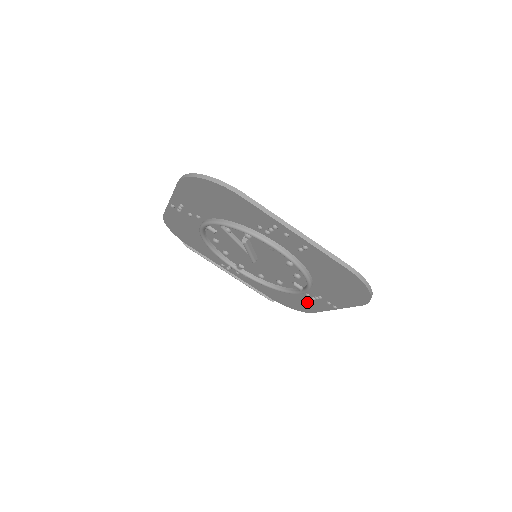
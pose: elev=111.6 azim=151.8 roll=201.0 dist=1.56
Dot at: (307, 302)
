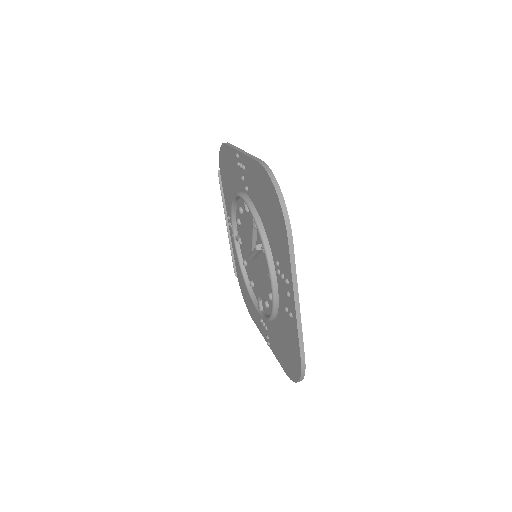
Dot at: (256, 313)
